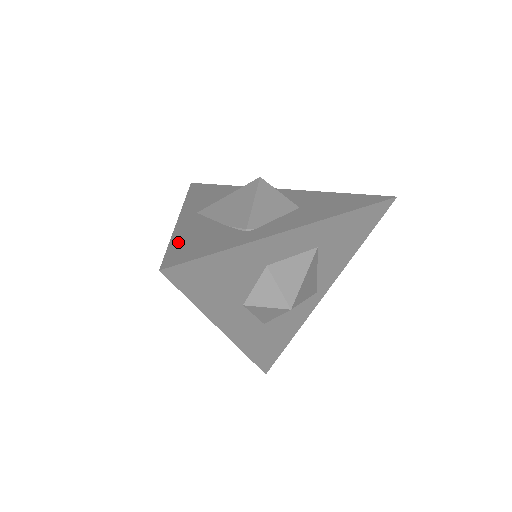
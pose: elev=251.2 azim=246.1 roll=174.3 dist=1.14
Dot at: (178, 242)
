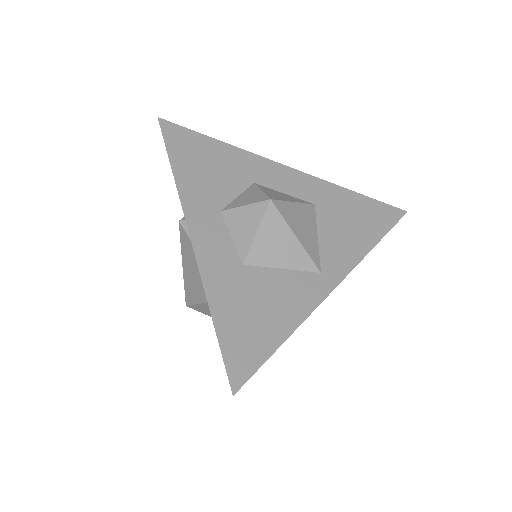
Dot at: occluded
